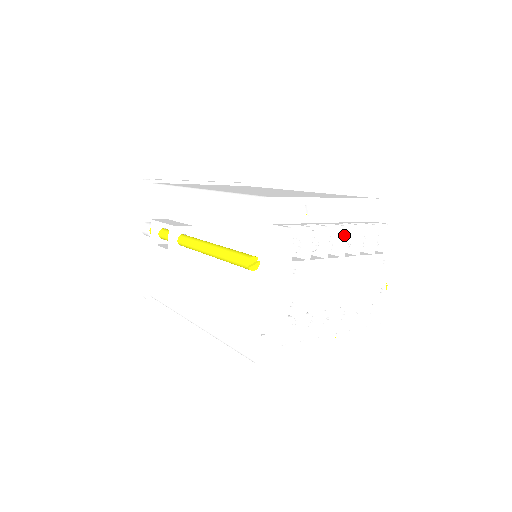
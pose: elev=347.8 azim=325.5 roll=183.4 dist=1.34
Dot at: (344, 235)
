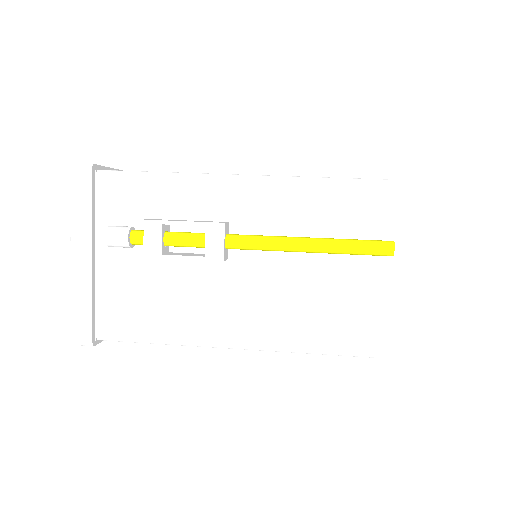
Dot at: occluded
